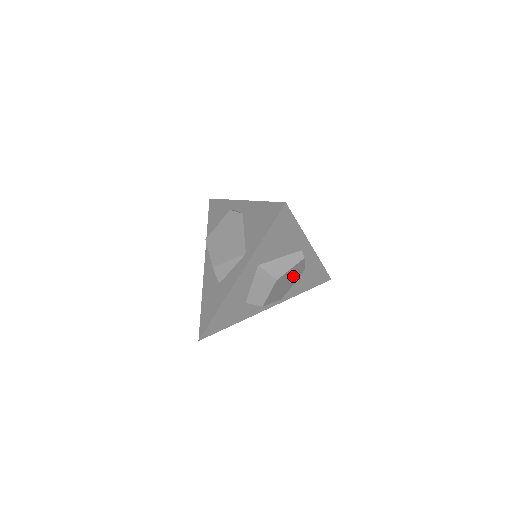
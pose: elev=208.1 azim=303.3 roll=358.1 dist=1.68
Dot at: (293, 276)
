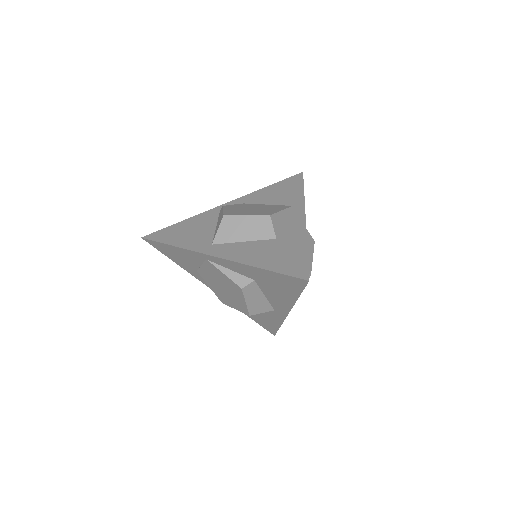
Dot at: occluded
